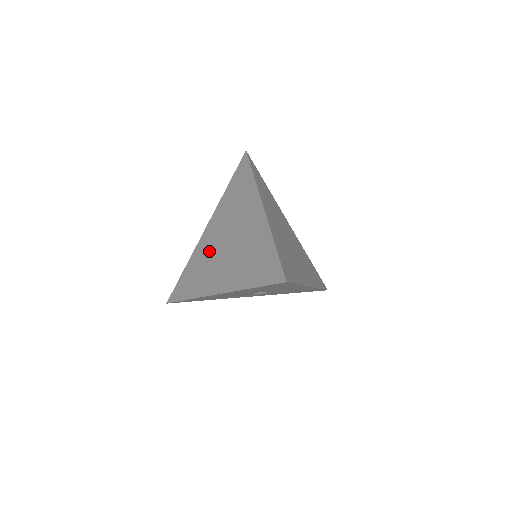
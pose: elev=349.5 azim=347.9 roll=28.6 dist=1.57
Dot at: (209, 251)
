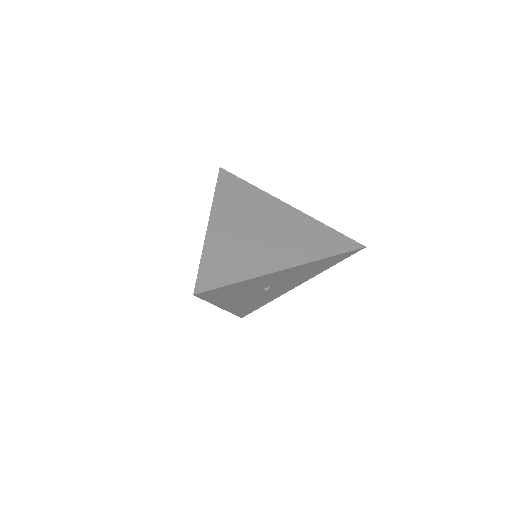
Dot at: occluded
